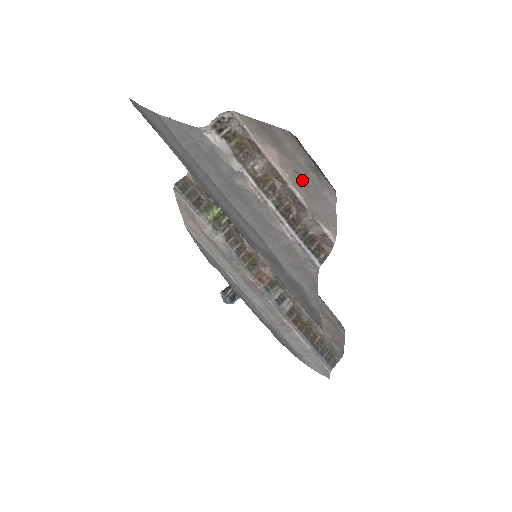
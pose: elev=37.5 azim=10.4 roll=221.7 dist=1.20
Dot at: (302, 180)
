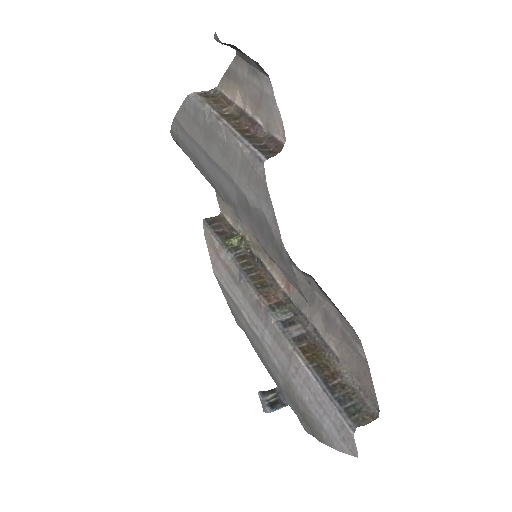
Dot at: occluded
